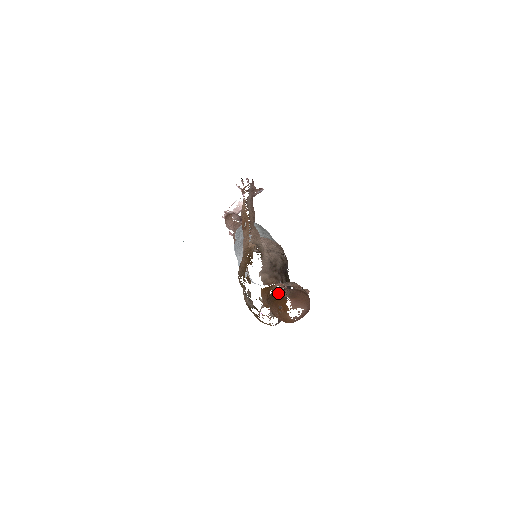
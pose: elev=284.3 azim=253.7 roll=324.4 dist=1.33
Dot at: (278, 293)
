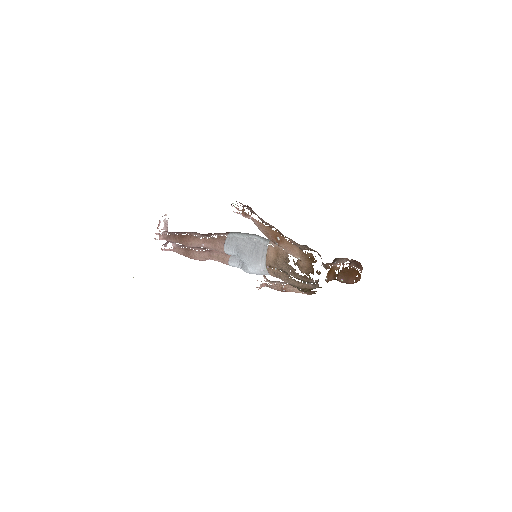
Dot at: (349, 269)
